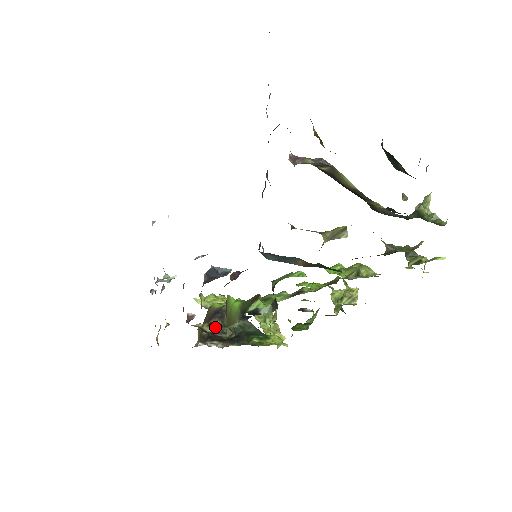
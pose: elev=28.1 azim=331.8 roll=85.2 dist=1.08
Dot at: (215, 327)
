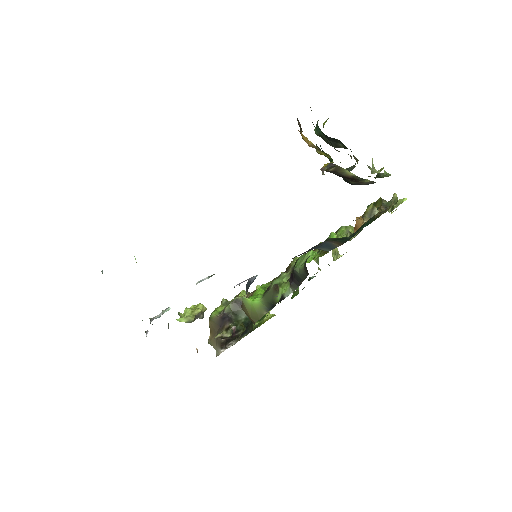
Dot at: (231, 330)
